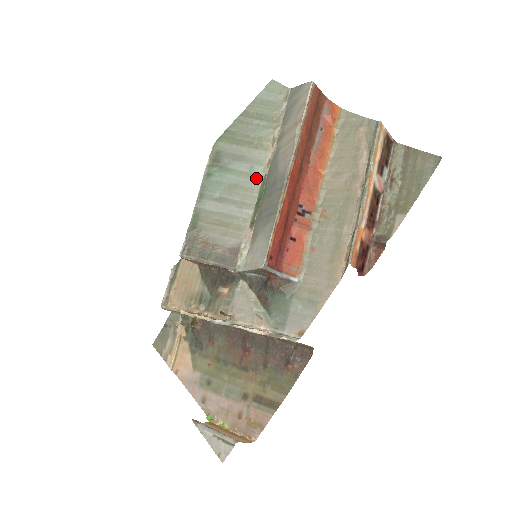
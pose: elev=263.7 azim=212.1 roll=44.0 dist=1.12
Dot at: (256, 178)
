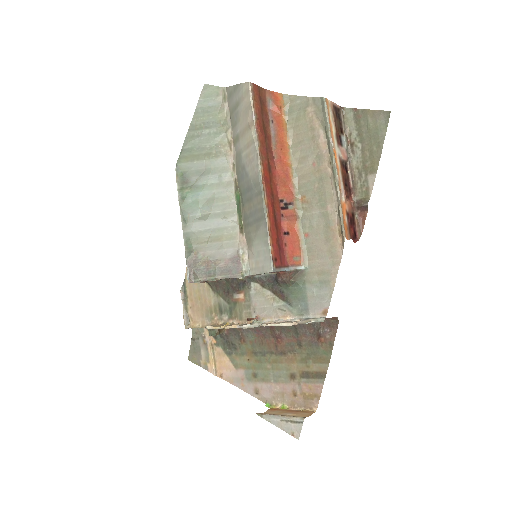
Dot at: (228, 185)
